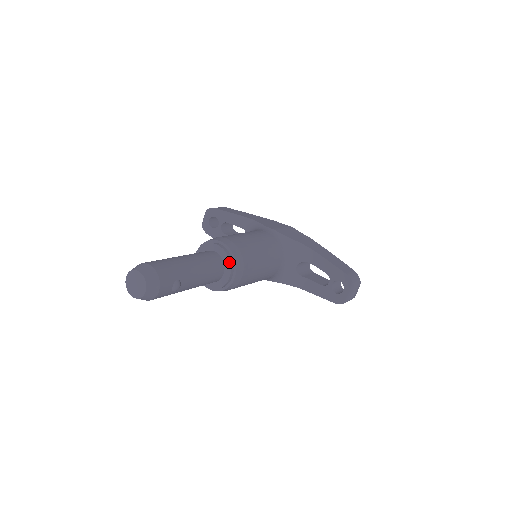
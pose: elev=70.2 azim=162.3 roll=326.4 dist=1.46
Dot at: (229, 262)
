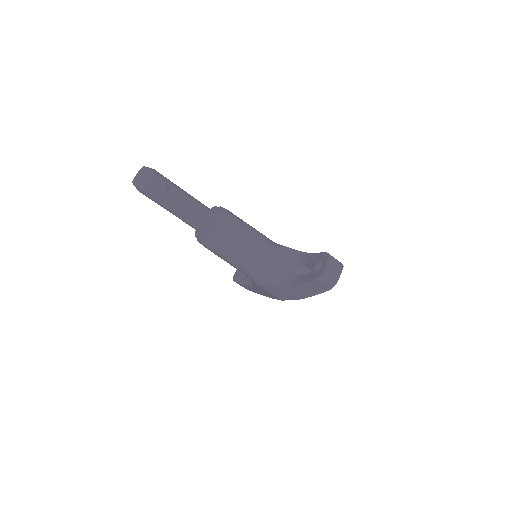
Dot at: (217, 211)
